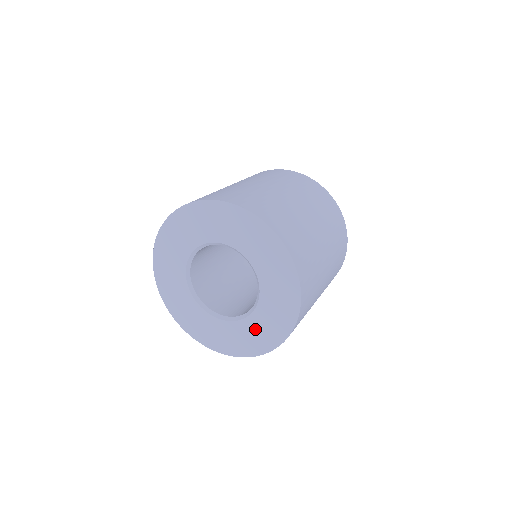
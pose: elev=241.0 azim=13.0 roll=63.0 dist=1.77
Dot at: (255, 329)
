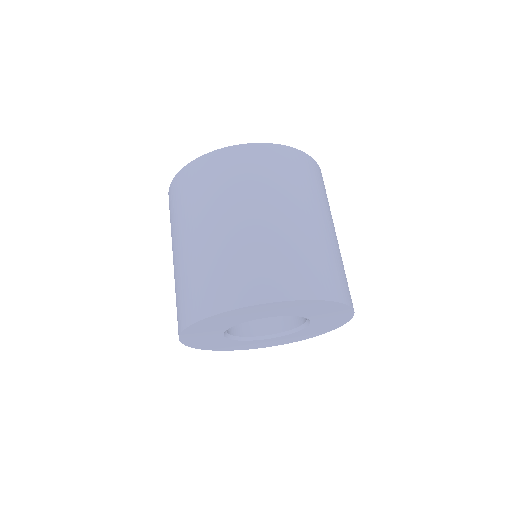
Dot at: (249, 344)
